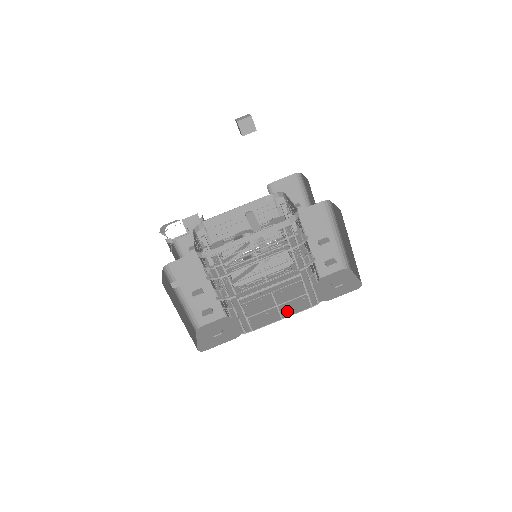
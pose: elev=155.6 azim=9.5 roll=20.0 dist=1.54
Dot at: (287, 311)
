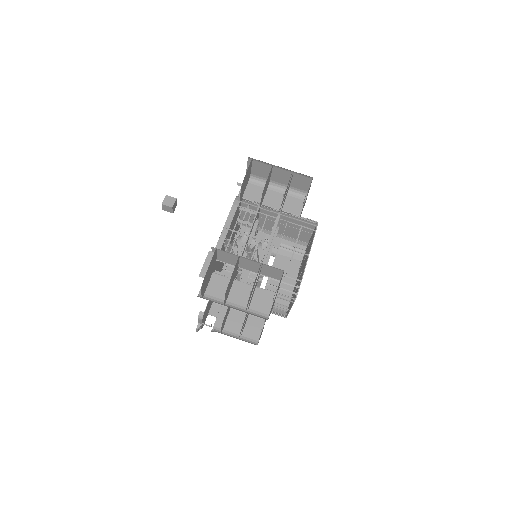
Dot at: (308, 253)
